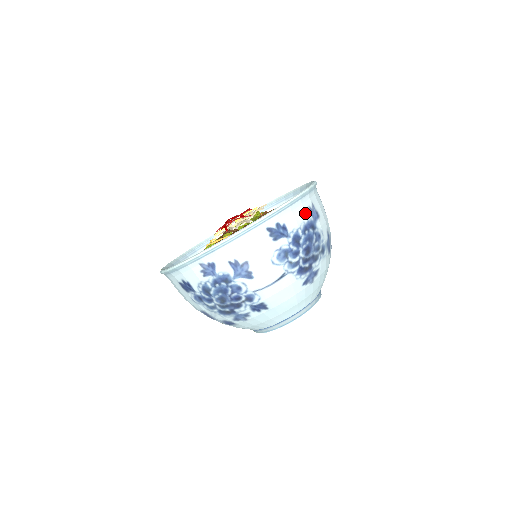
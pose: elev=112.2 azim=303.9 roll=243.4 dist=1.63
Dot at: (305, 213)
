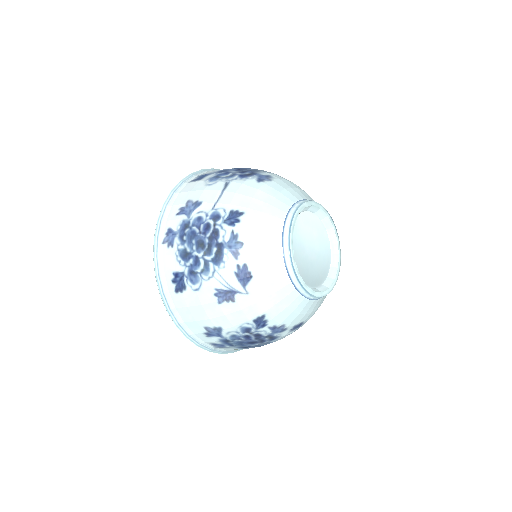
Dot at: occluded
